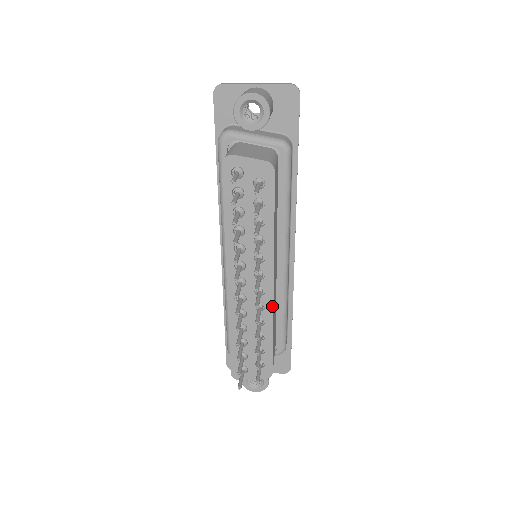
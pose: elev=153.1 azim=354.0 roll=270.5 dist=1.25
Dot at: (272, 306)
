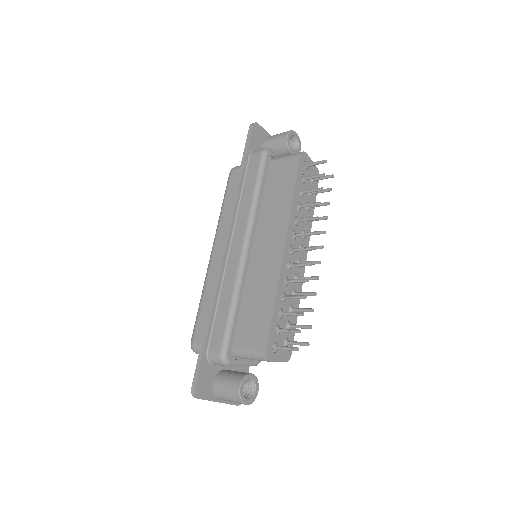
Dot at: occluded
